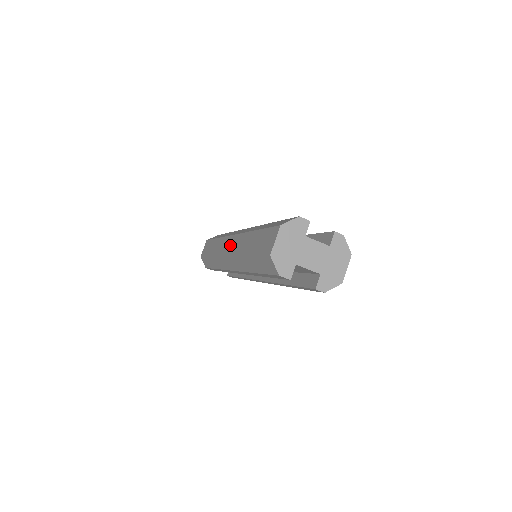
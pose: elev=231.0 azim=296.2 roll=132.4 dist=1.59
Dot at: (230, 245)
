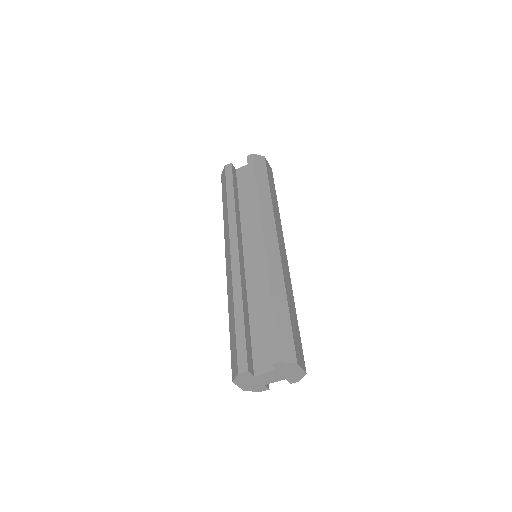
Dot at: occluded
